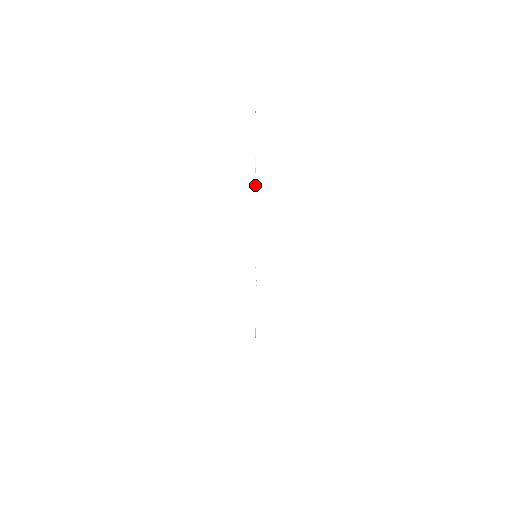
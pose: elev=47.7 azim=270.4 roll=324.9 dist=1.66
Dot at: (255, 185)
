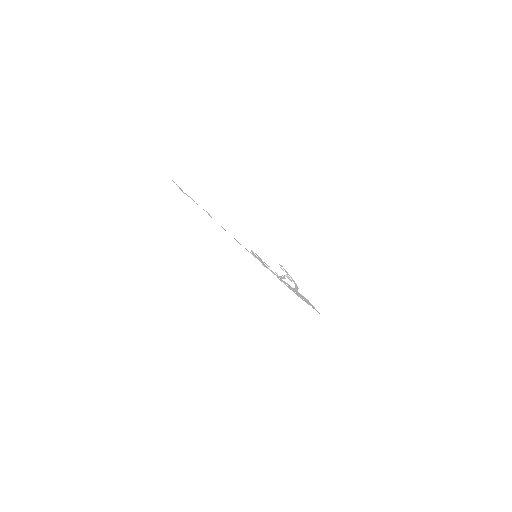
Dot at: (216, 221)
